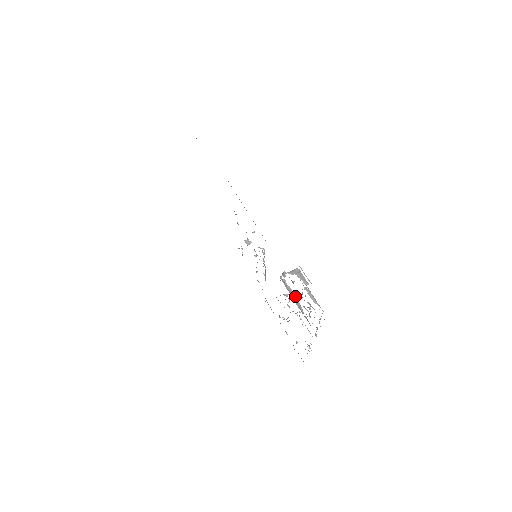
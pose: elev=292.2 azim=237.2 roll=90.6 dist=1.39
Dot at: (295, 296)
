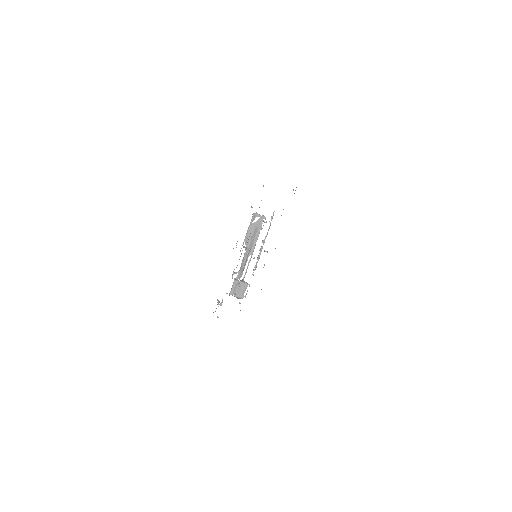
Dot at: occluded
